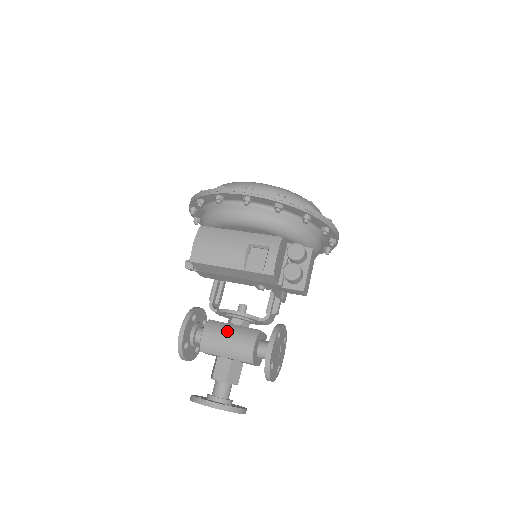
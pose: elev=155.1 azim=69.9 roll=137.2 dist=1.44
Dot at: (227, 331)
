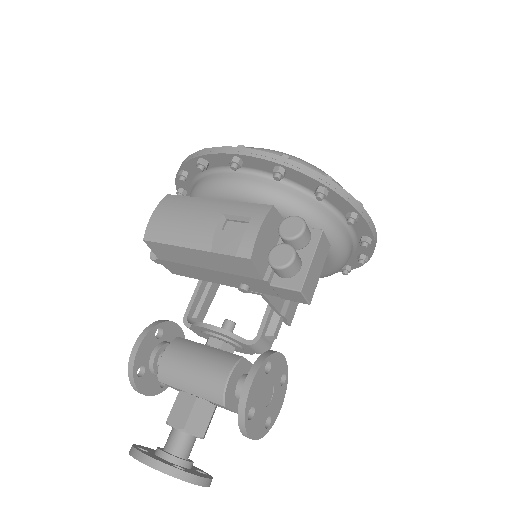
Dot at: (196, 353)
